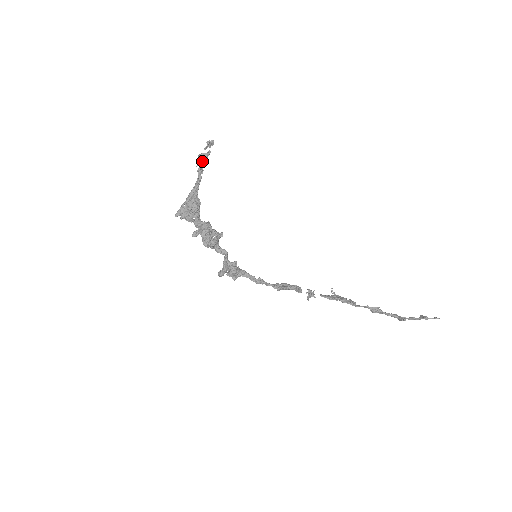
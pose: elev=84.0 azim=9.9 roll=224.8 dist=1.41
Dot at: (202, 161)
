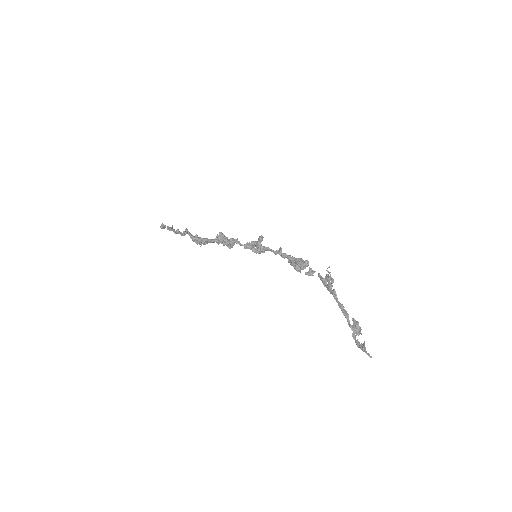
Dot at: (172, 230)
